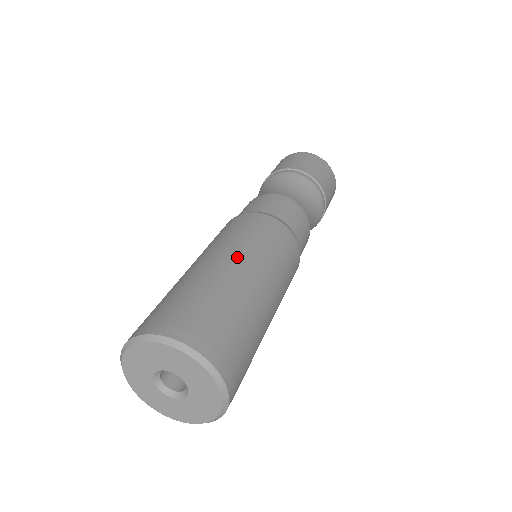
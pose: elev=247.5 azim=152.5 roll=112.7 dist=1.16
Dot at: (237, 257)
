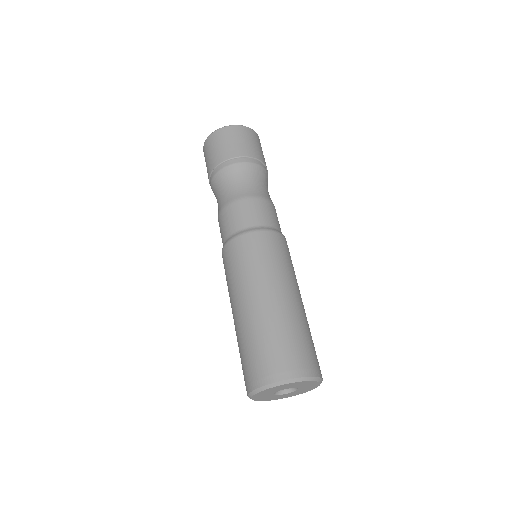
Dot at: (287, 288)
